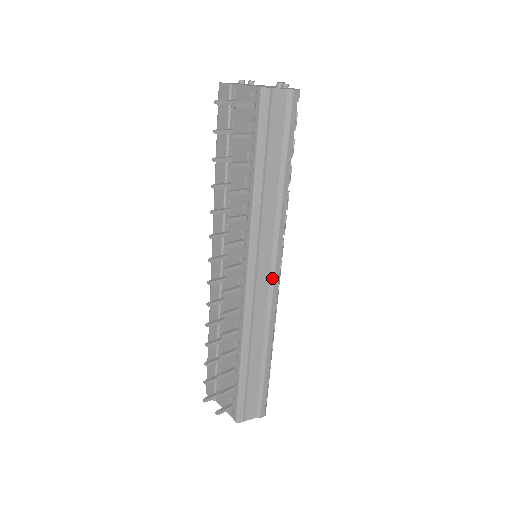
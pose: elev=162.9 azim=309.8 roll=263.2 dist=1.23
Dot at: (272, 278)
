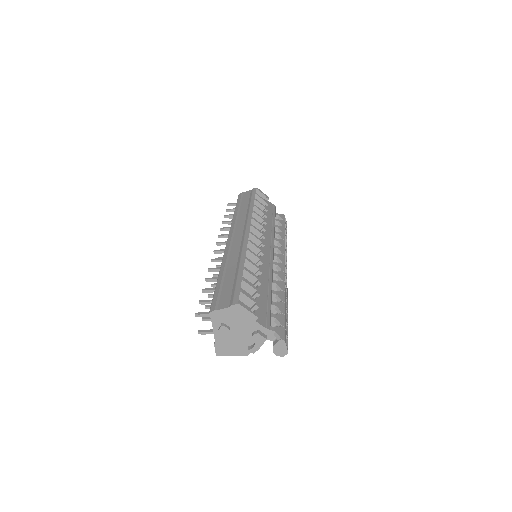
Dot at: (244, 233)
